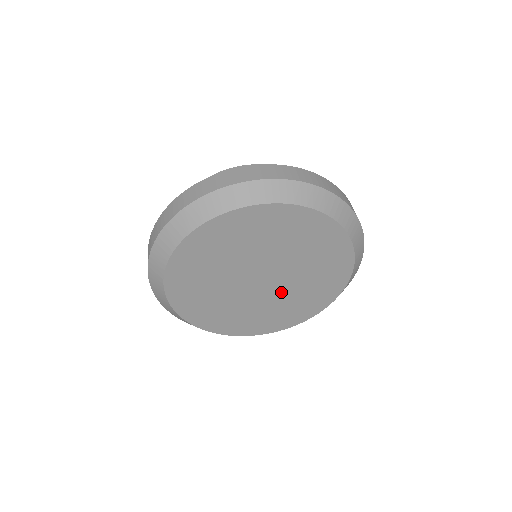
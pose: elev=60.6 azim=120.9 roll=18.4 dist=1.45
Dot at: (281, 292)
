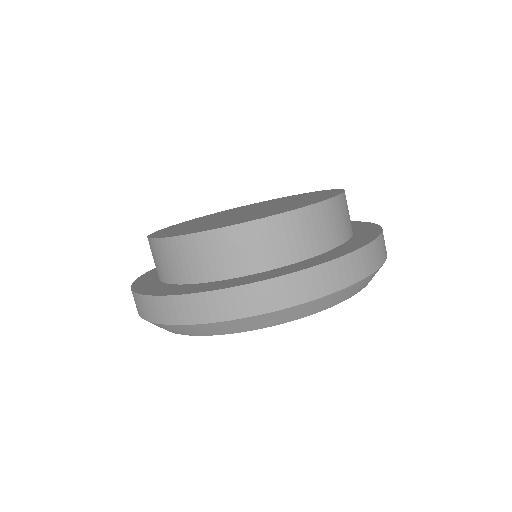
Dot at: occluded
